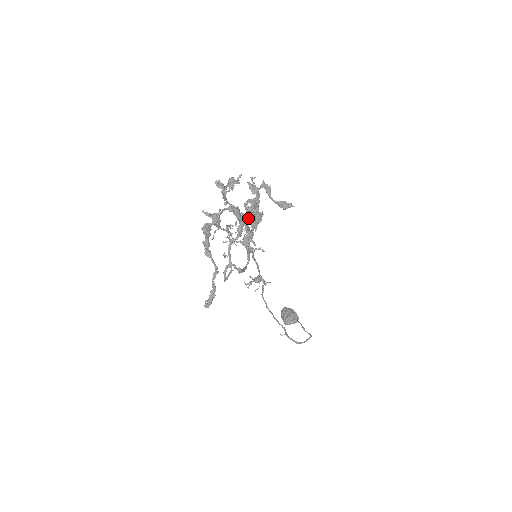
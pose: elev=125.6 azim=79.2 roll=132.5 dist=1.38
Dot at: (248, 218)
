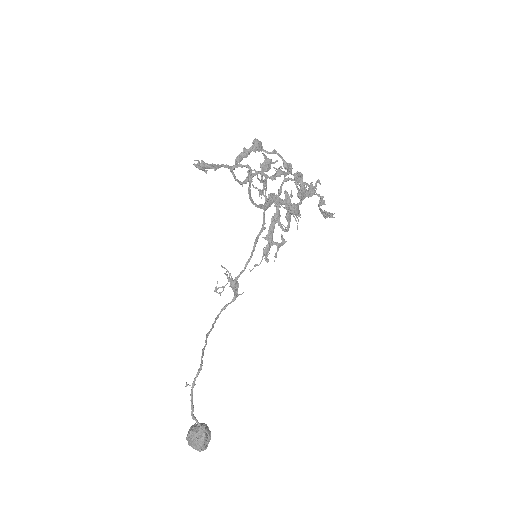
Dot at: (276, 243)
